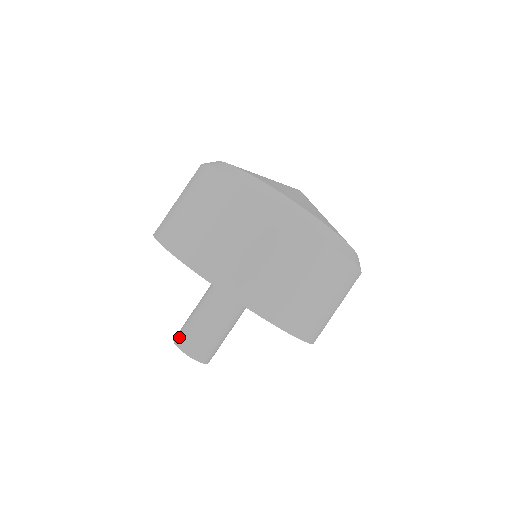
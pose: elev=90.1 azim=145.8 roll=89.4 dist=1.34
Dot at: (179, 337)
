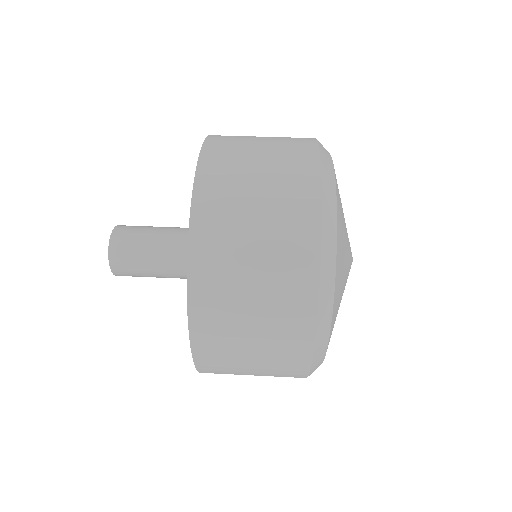
Dot at: (122, 231)
